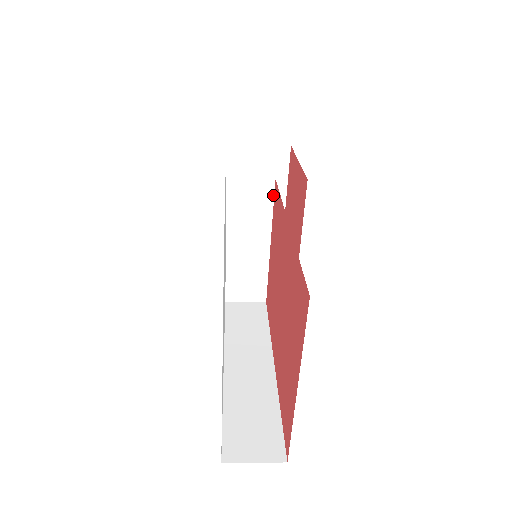
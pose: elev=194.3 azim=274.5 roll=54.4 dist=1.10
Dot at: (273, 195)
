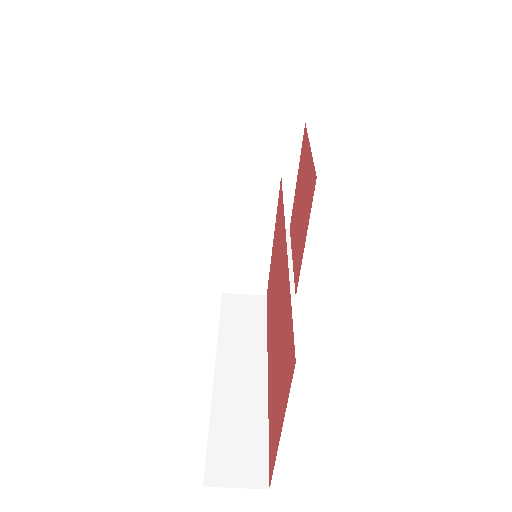
Dot at: (278, 192)
